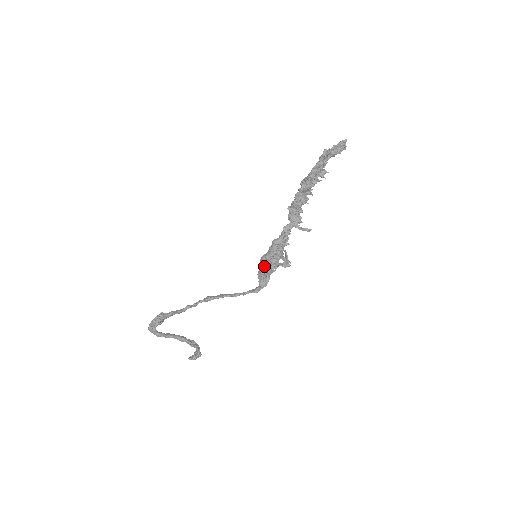
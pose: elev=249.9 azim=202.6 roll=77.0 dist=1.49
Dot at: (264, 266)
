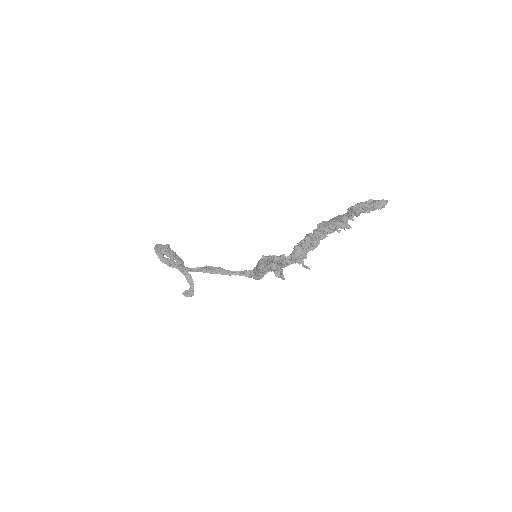
Dot at: (259, 272)
